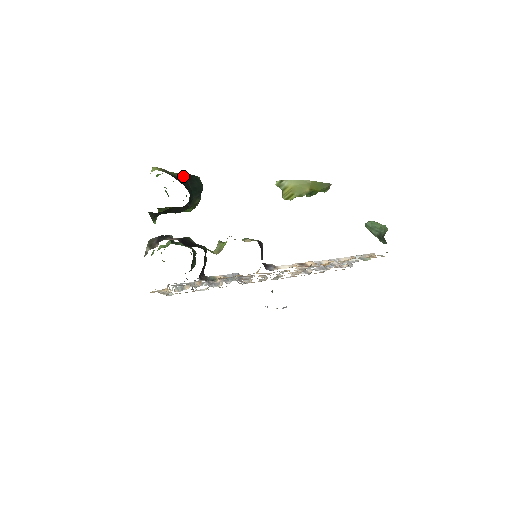
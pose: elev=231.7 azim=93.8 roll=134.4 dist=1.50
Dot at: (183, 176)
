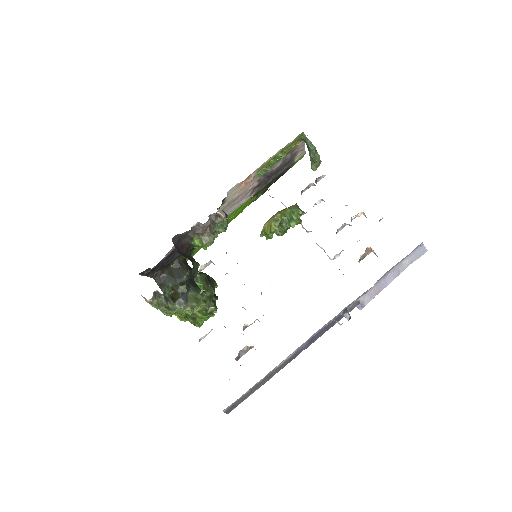
Dot at: occluded
